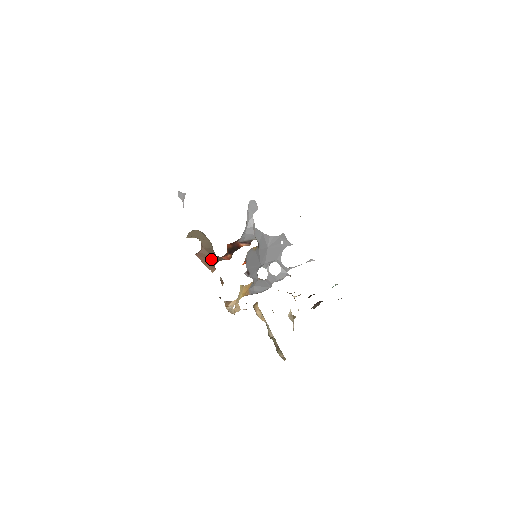
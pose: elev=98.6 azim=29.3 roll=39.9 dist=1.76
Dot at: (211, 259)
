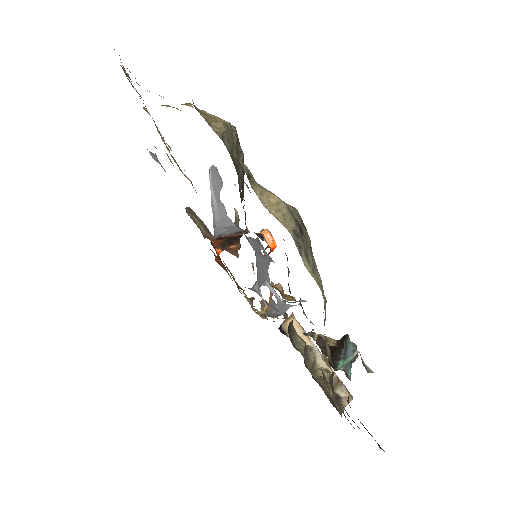
Dot at: occluded
